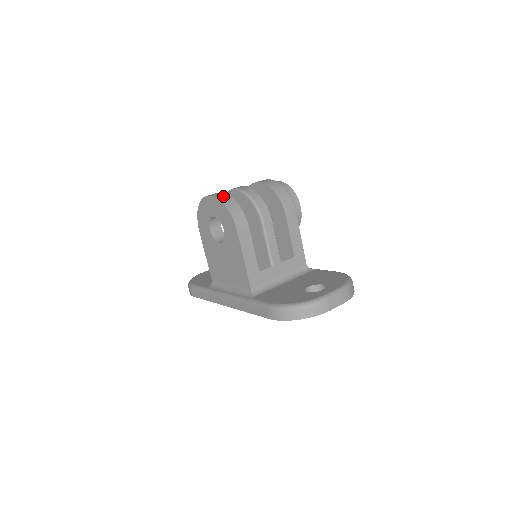
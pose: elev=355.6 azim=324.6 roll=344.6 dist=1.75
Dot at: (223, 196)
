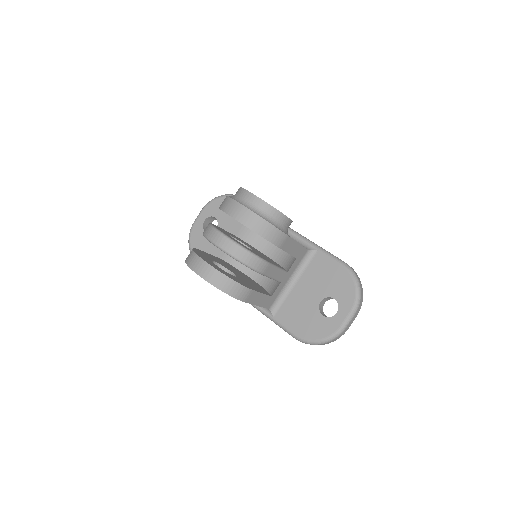
Dot at: (215, 277)
